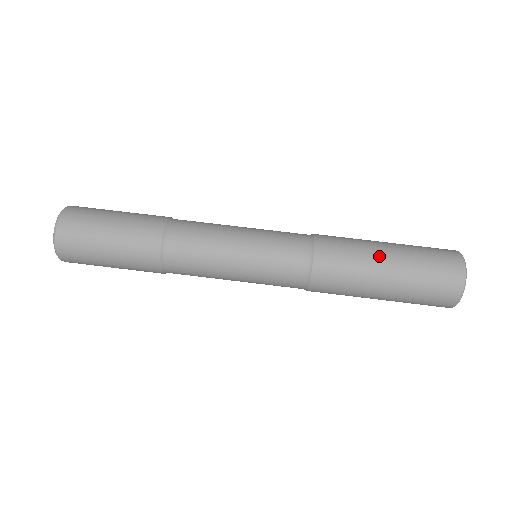
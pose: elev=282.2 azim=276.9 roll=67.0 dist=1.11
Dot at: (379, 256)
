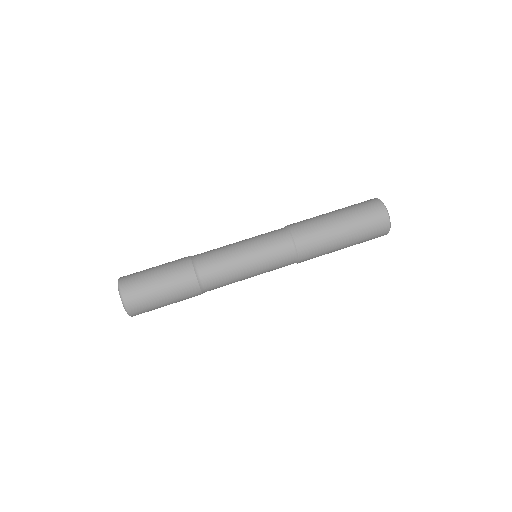
Dot at: (334, 226)
